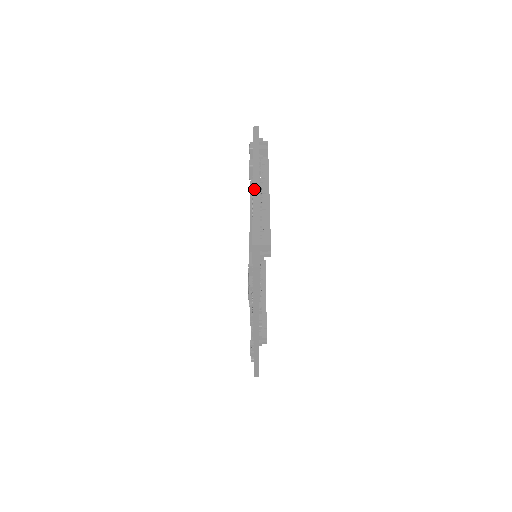
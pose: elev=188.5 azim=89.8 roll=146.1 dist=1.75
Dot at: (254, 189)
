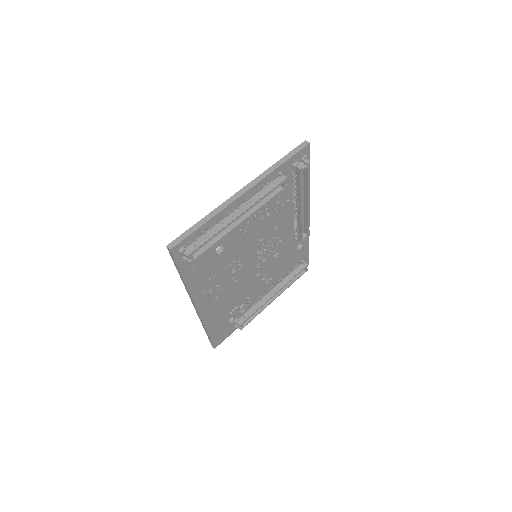
Dot at: (227, 201)
